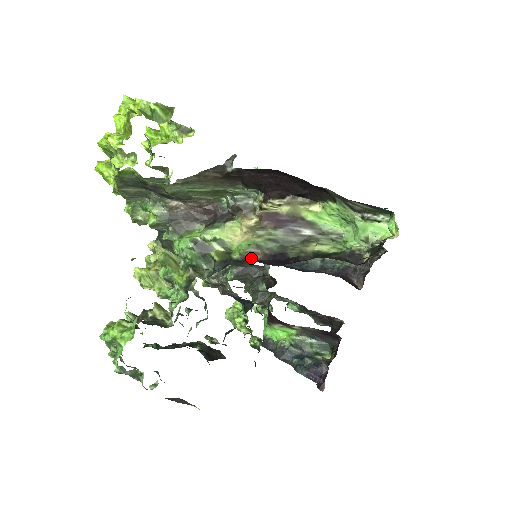
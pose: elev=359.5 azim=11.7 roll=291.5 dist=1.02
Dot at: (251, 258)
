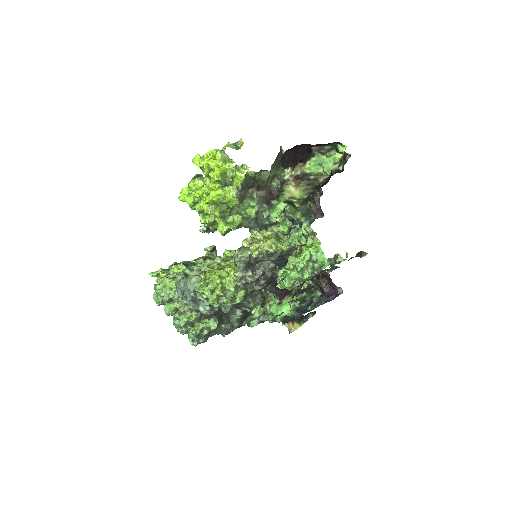
Dot at: (311, 193)
